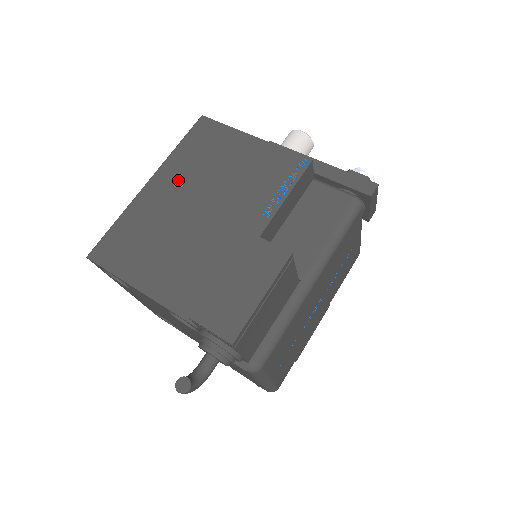
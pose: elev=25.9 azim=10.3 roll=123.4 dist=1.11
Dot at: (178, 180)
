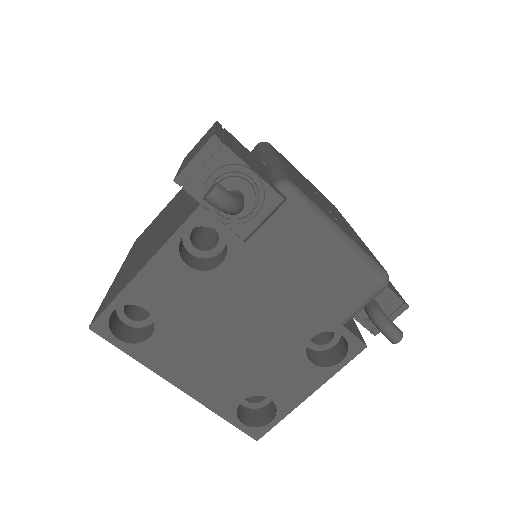
Dot at: (137, 250)
